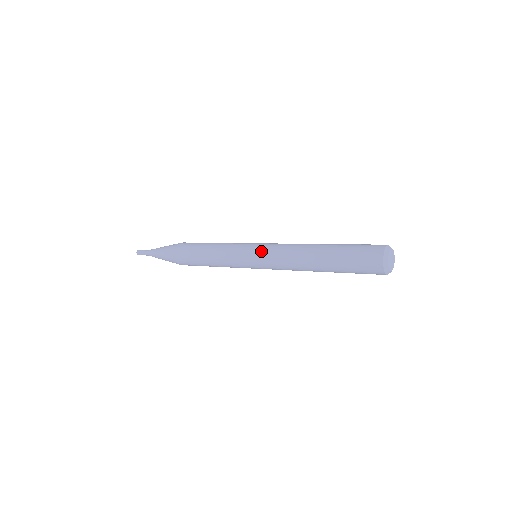
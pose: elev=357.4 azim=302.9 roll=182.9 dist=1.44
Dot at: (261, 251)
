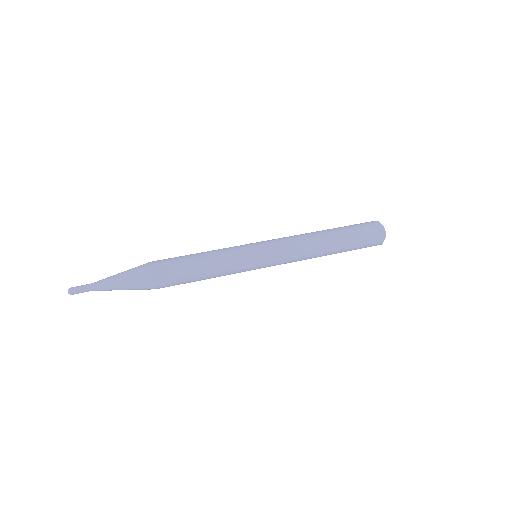
Dot at: (270, 243)
